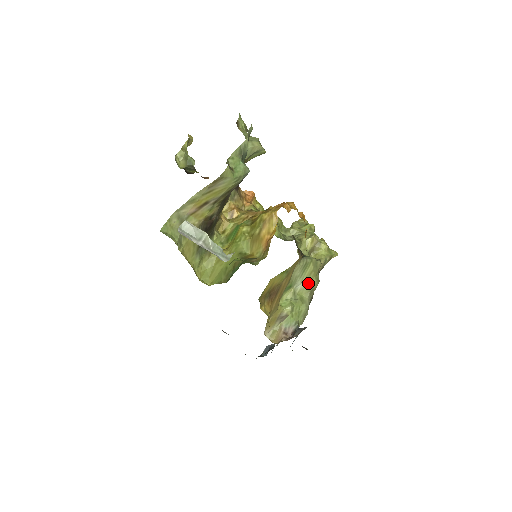
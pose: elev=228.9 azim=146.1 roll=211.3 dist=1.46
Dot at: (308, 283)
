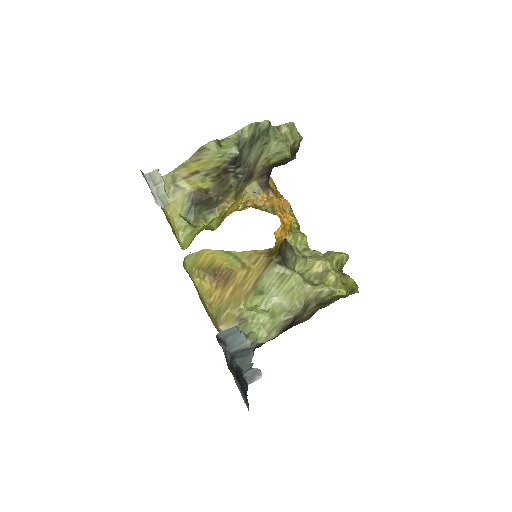
Dot at: (286, 301)
